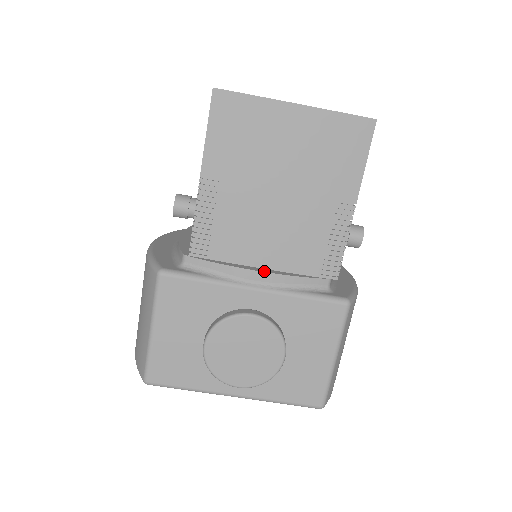
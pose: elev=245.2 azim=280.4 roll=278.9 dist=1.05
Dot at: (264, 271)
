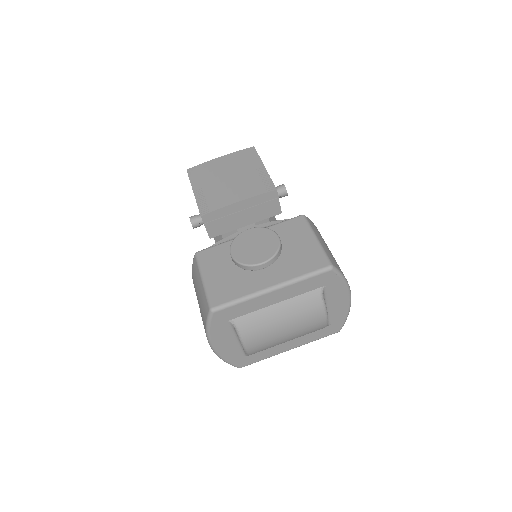
Dot at: occluded
